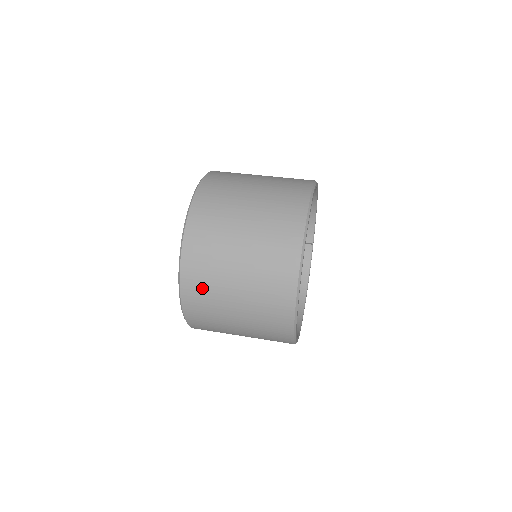
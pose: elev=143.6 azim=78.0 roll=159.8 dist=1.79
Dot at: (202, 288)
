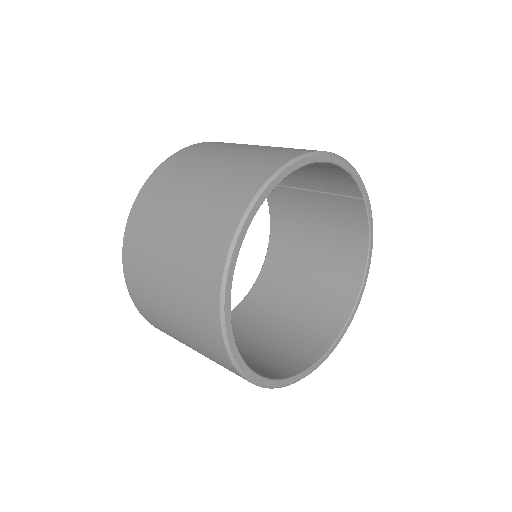
Dot at: (169, 335)
